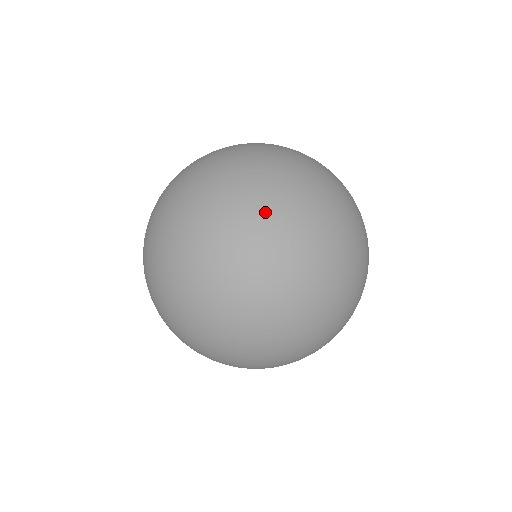
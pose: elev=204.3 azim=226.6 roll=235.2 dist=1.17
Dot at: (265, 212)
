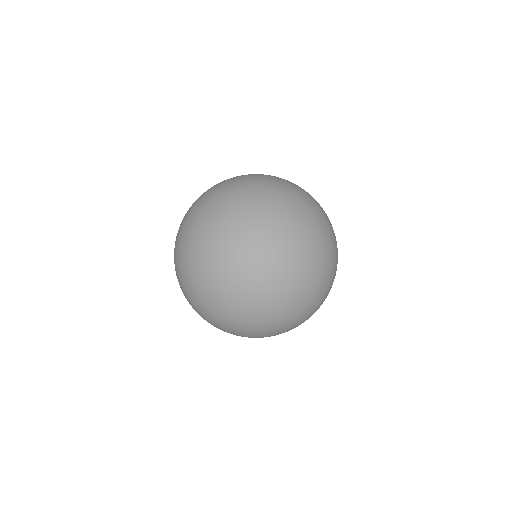
Dot at: (322, 229)
